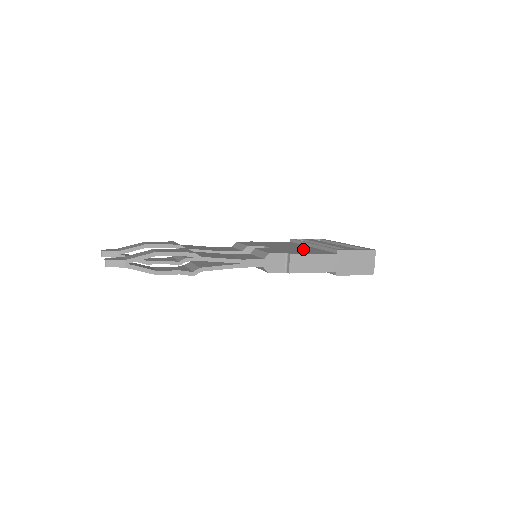
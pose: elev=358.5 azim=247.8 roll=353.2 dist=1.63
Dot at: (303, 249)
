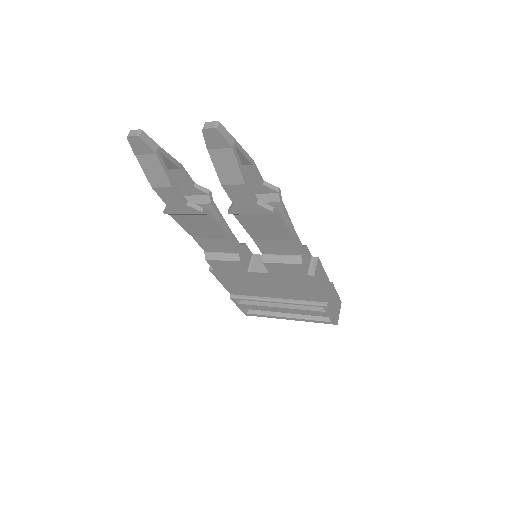
Dot at: occluded
